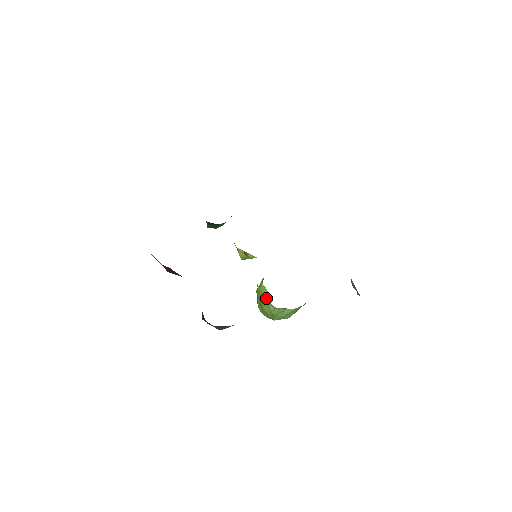
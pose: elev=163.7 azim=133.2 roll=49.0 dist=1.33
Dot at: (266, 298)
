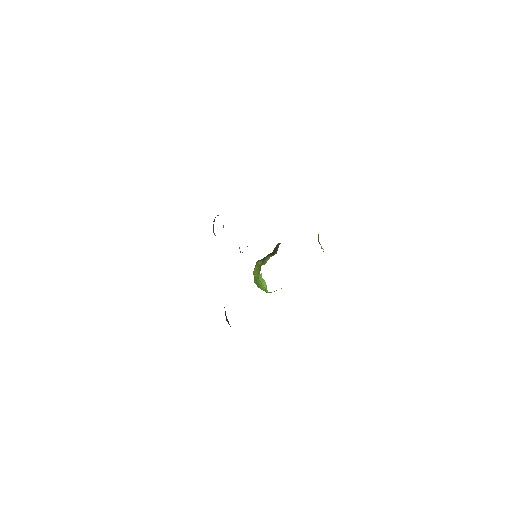
Dot at: (265, 288)
